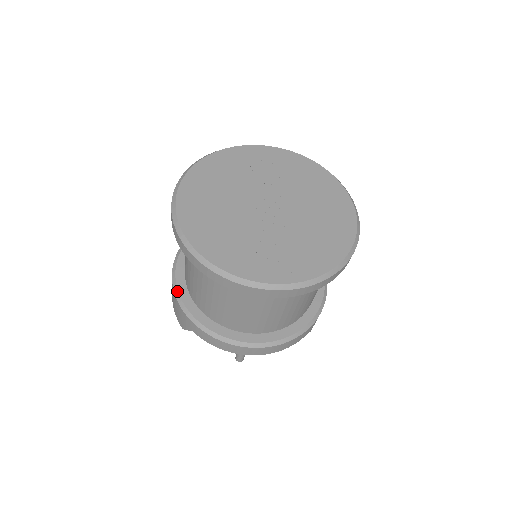
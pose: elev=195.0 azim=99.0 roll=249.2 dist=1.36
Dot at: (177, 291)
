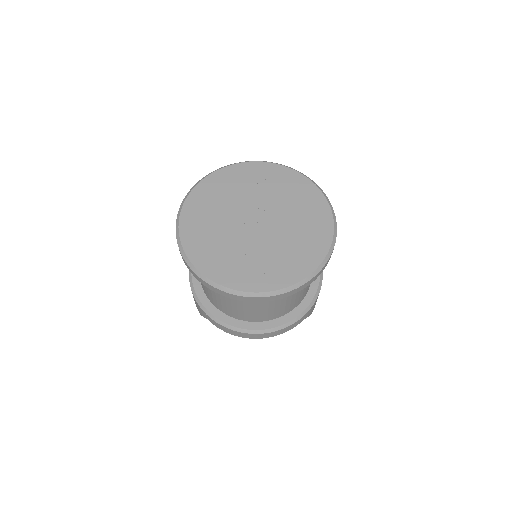
Dot at: (192, 286)
